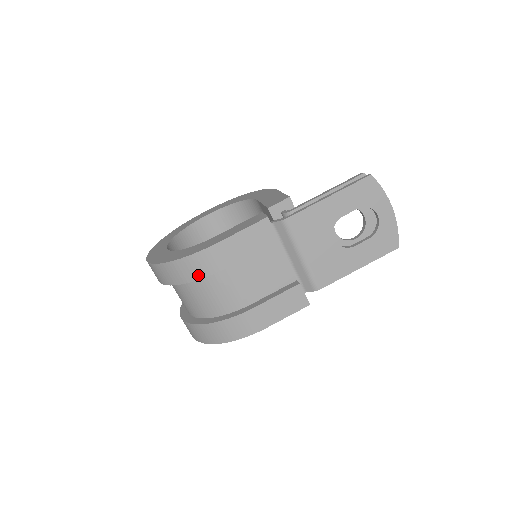
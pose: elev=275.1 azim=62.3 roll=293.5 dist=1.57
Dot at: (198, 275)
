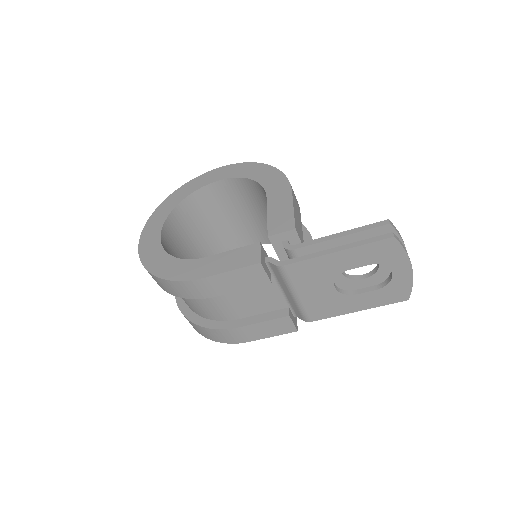
Dot at: (182, 295)
